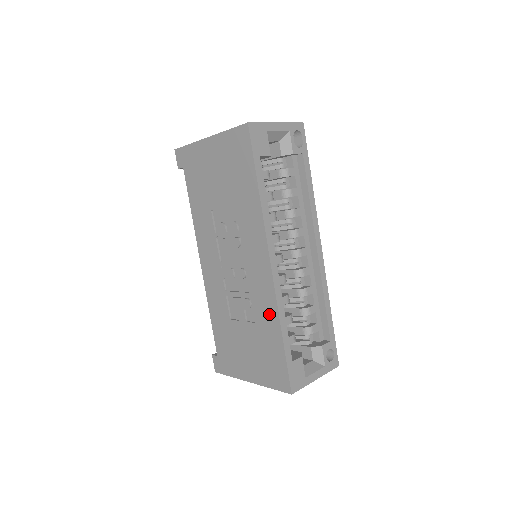
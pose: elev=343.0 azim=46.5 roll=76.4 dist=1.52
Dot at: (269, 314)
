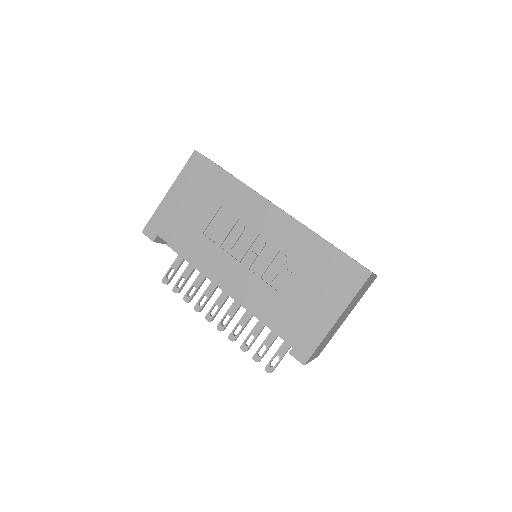
Dot at: (304, 240)
